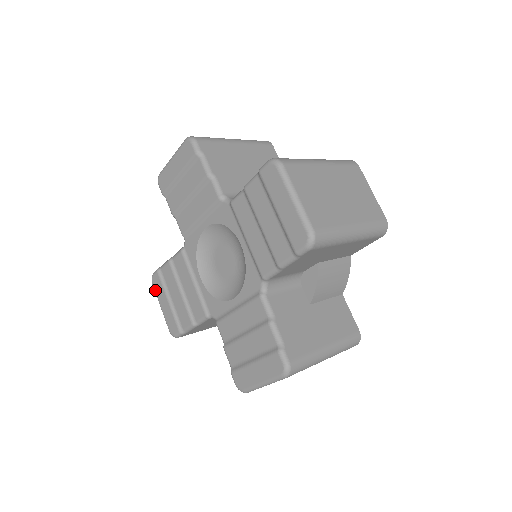
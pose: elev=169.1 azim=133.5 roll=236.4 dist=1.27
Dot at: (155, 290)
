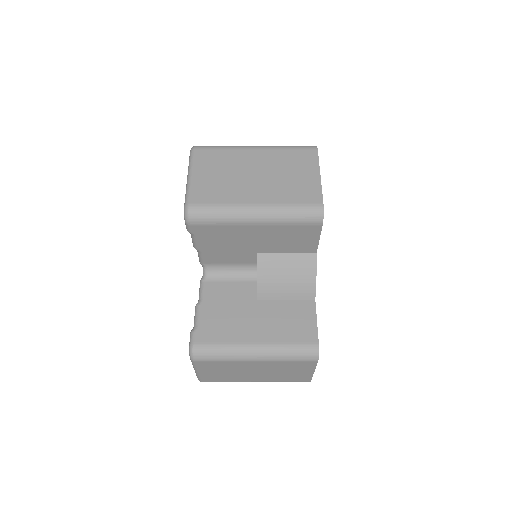
Dot at: occluded
